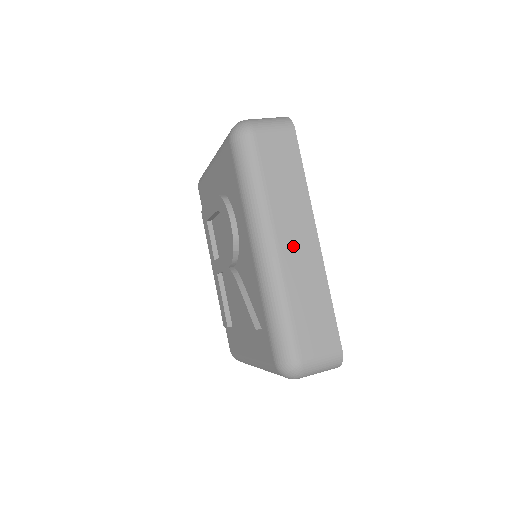
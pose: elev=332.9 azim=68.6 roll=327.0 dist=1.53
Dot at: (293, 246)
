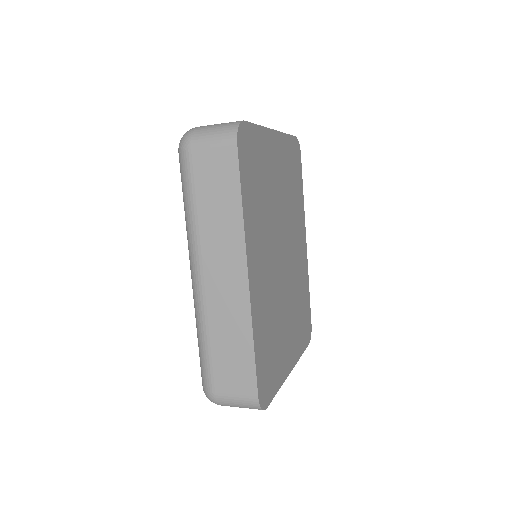
Dot at: (219, 281)
